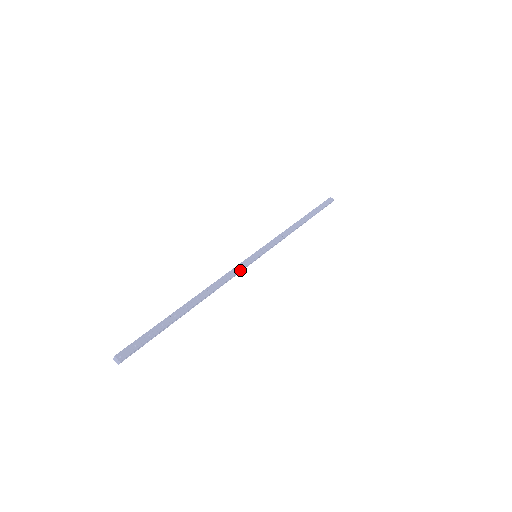
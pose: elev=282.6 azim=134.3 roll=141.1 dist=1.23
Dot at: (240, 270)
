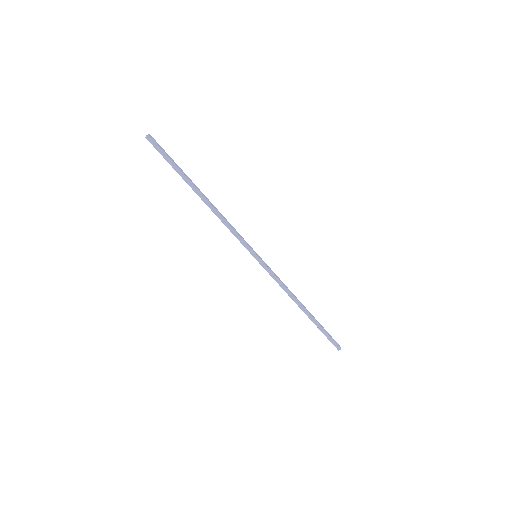
Dot at: (240, 236)
